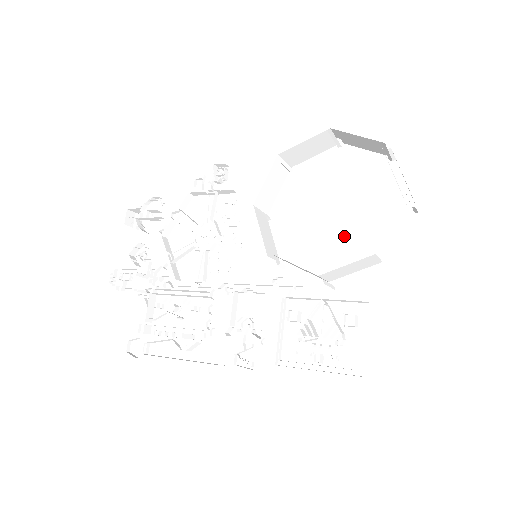
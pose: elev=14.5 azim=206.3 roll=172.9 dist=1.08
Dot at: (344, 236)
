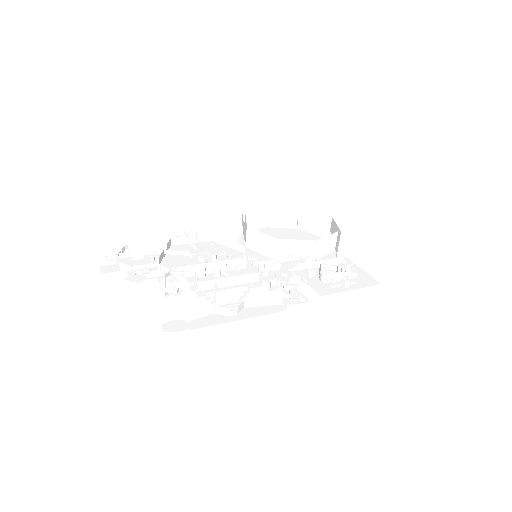
Dot at: occluded
